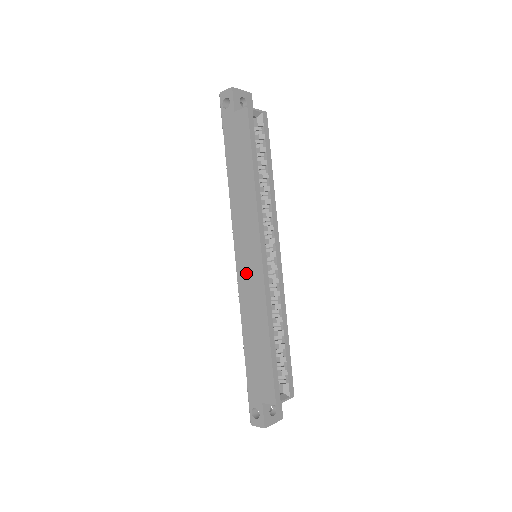
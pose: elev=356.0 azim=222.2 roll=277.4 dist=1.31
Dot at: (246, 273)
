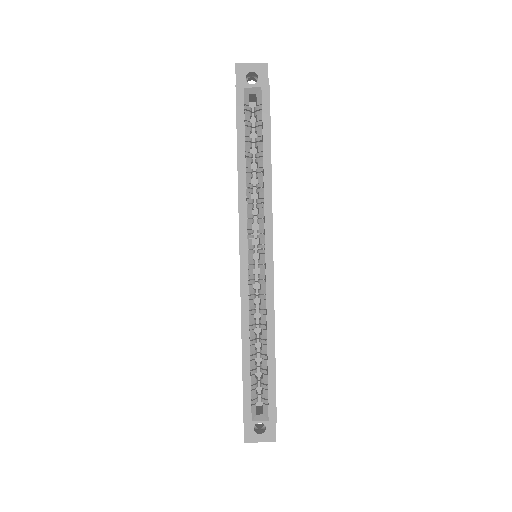
Dot at: occluded
